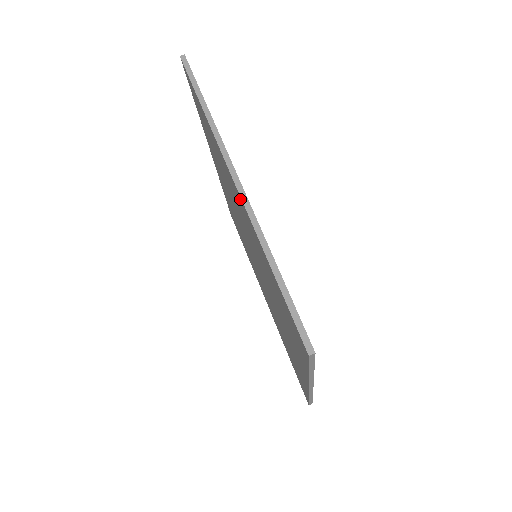
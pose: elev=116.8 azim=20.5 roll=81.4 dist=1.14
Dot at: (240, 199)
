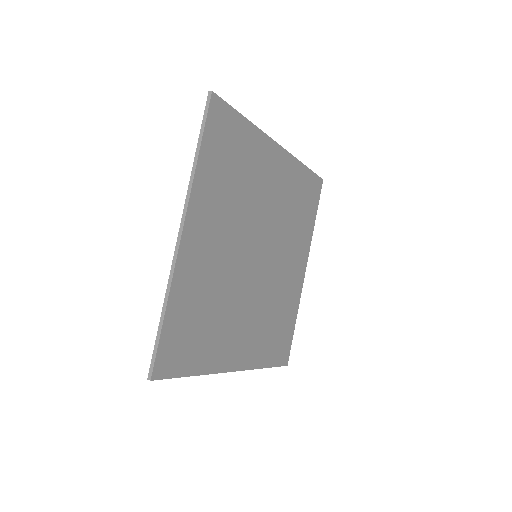
Dot at: (181, 247)
